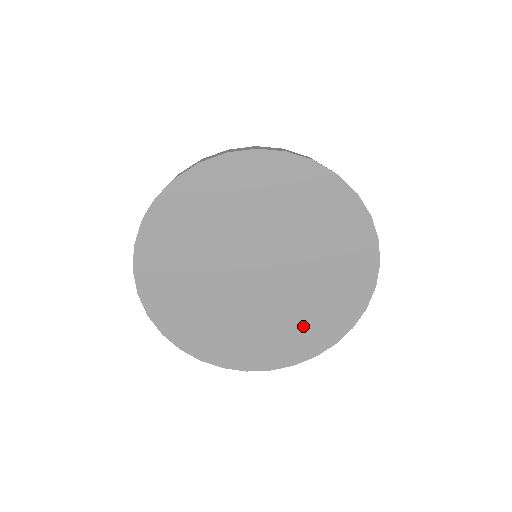
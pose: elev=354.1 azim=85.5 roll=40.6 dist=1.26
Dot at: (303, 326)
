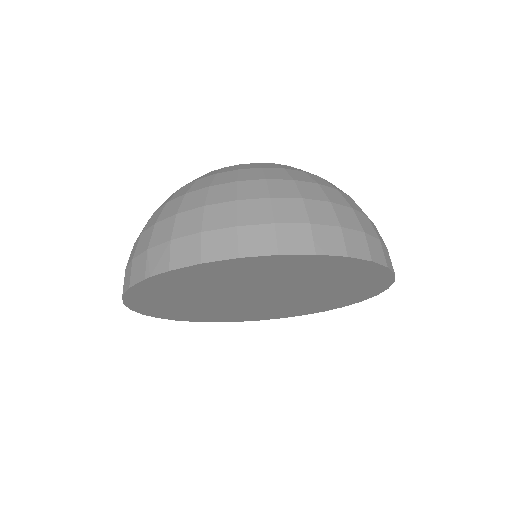
Dot at: (282, 311)
